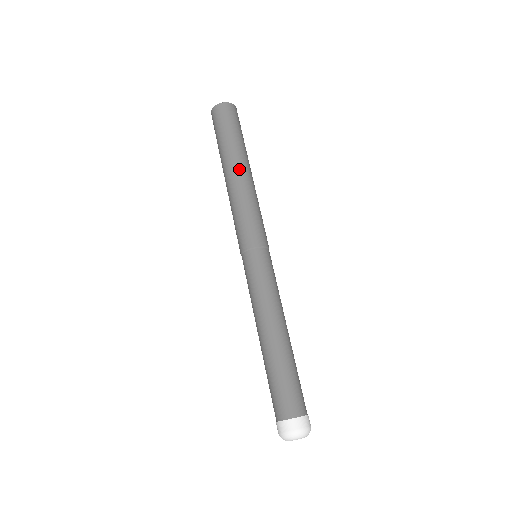
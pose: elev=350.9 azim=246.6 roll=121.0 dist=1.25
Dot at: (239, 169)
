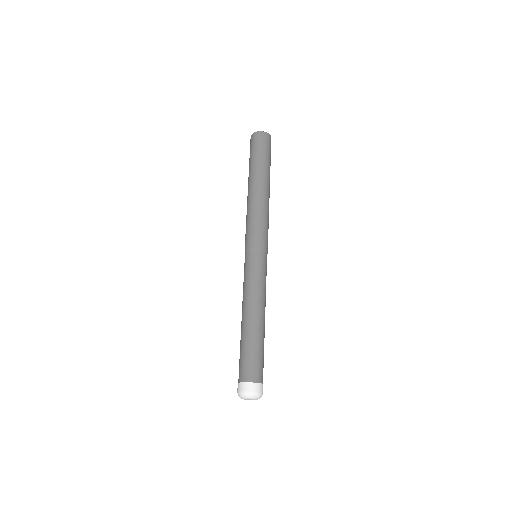
Dot at: (259, 186)
